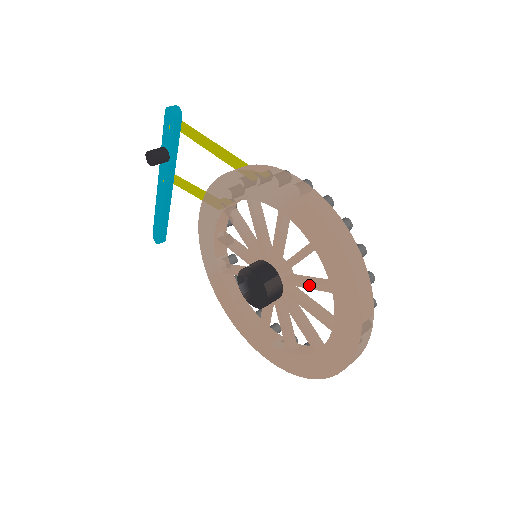
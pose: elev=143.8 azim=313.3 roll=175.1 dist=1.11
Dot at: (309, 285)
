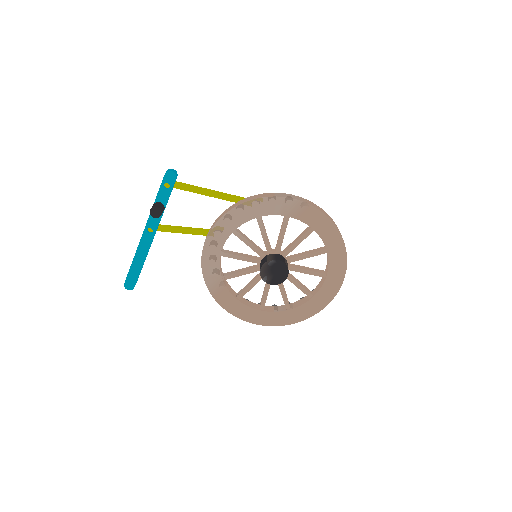
Dot at: (308, 256)
